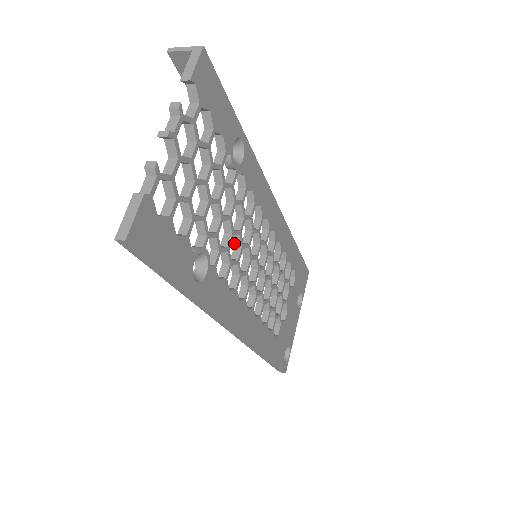
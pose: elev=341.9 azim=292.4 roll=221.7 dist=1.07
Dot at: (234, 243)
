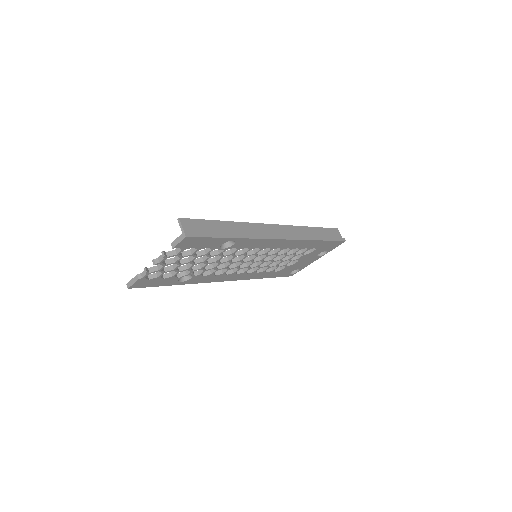
Dot at: occluded
